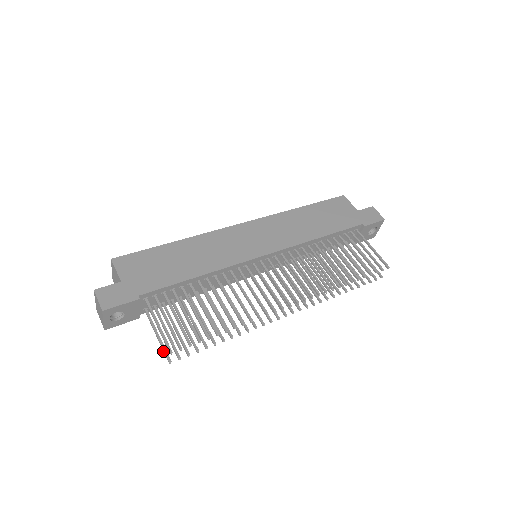
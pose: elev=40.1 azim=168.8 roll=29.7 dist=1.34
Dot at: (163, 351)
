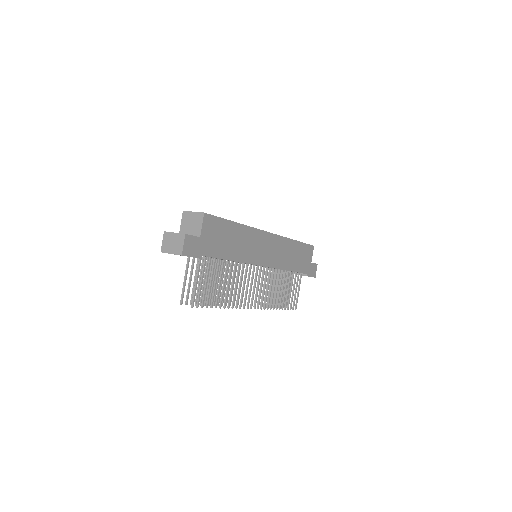
Dot at: (182, 293)
